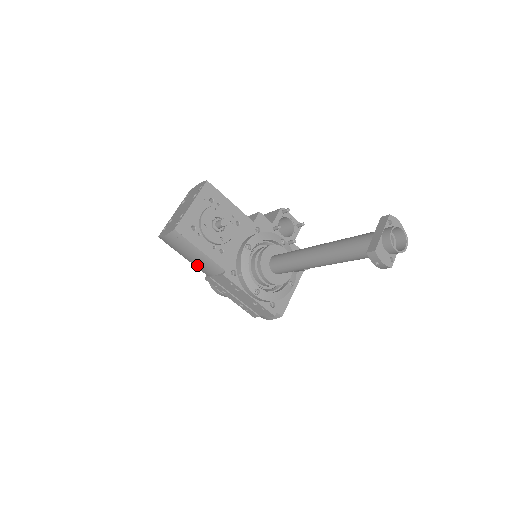
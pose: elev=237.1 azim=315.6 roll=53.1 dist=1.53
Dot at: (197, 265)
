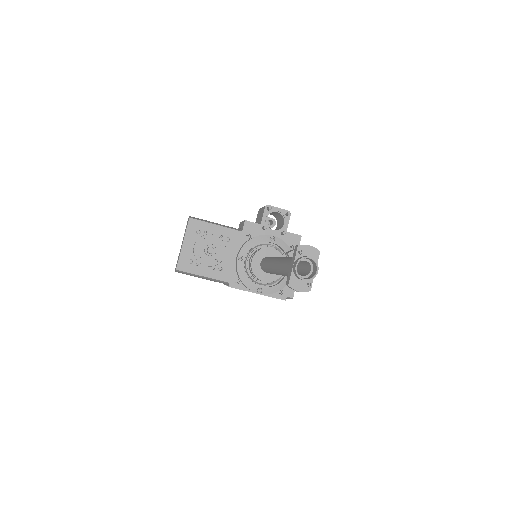
Dot at: occluded
